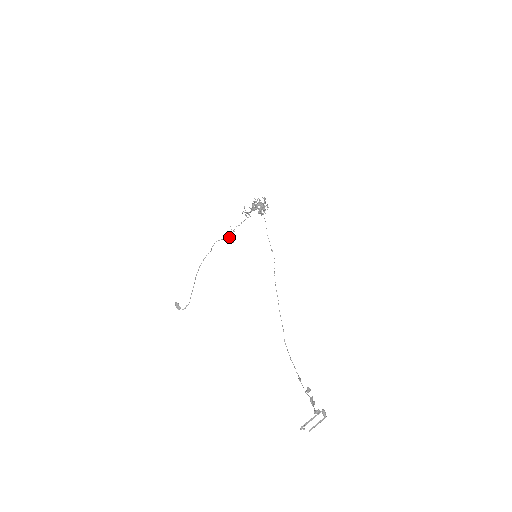
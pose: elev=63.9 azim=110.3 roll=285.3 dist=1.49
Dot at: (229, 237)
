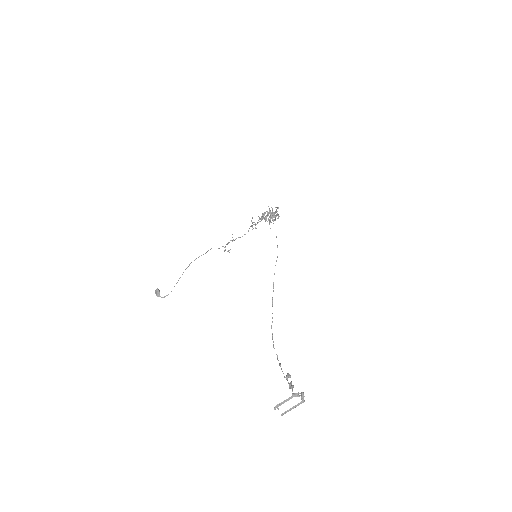
Dot at: occluded
